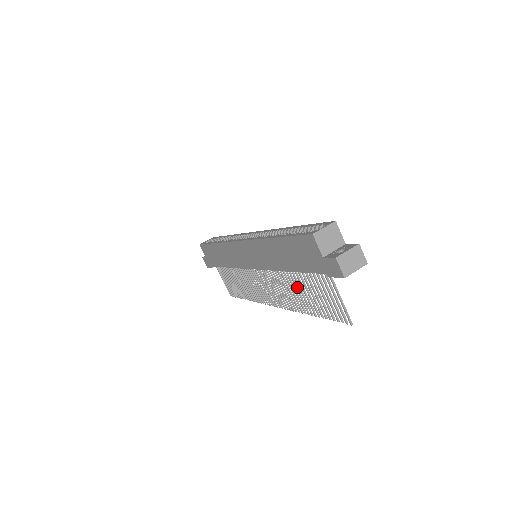
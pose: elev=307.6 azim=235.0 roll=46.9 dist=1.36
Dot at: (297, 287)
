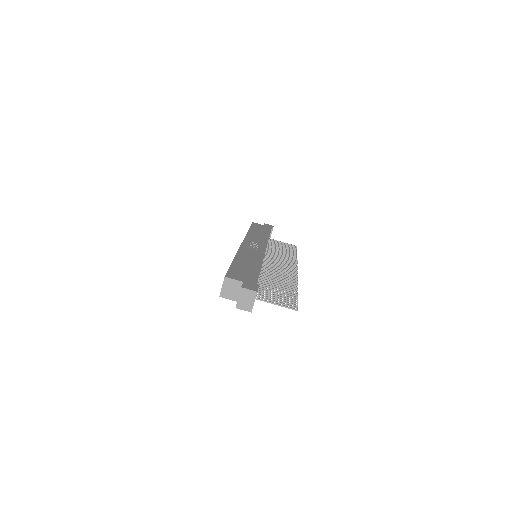
Dot at: (274, 282)
